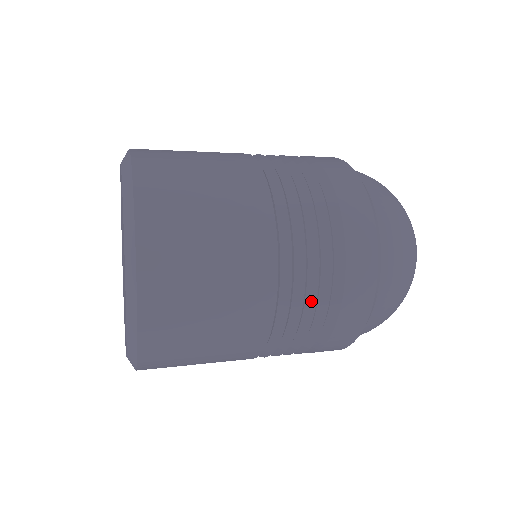
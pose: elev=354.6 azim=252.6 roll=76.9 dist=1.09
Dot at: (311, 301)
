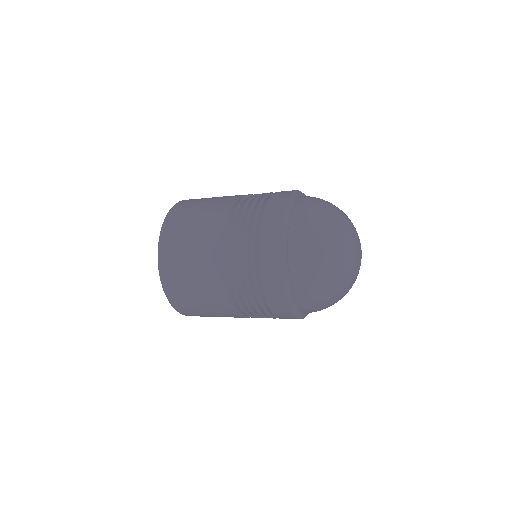
Dot at: (241, 252)
